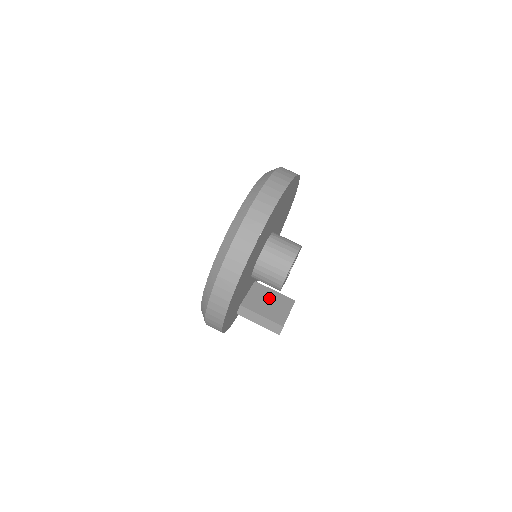
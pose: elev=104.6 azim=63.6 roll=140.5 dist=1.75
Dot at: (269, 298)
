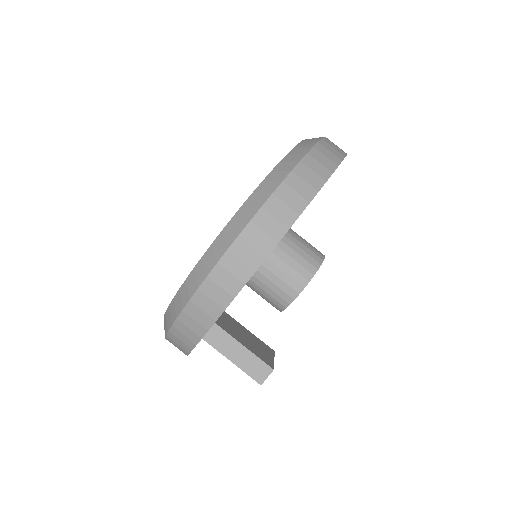
Dot at: (245, 333)
